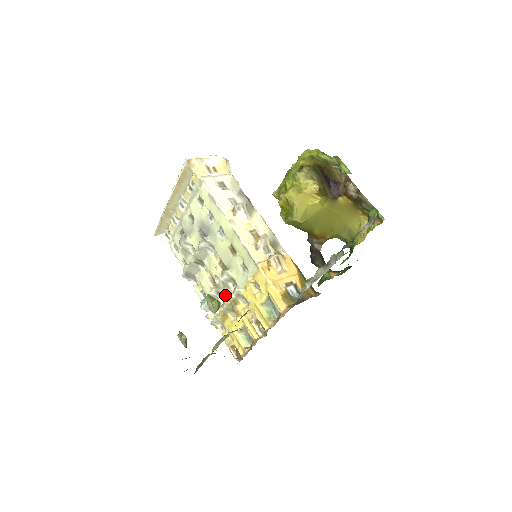
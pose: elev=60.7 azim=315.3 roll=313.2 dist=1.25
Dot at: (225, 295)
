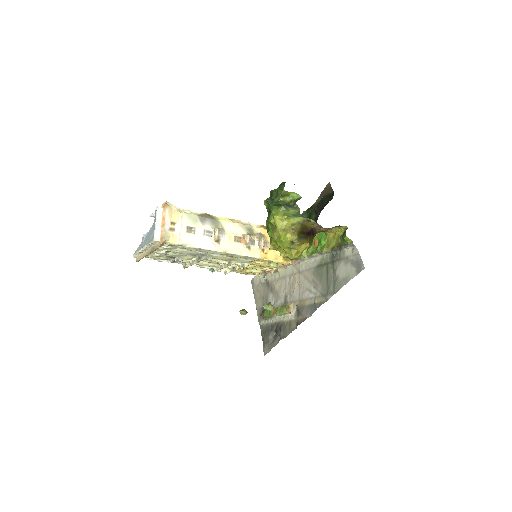
Dot at: occluded
